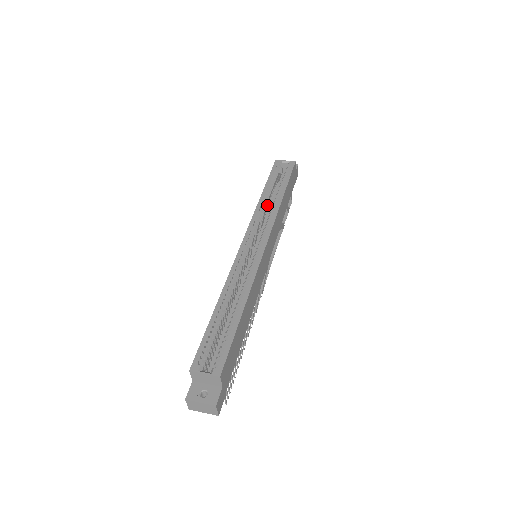
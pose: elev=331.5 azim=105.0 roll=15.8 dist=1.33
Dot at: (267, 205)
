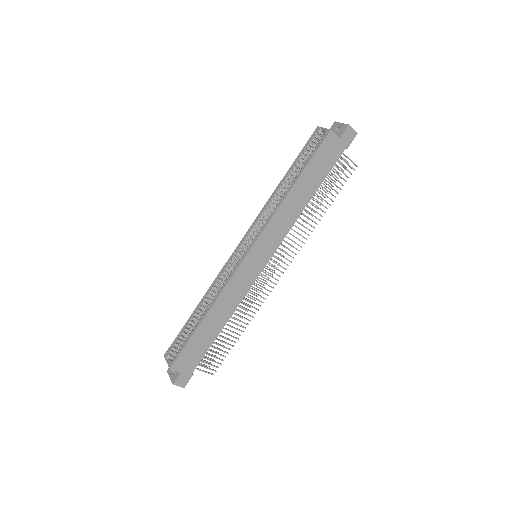
Dot at: occluded
